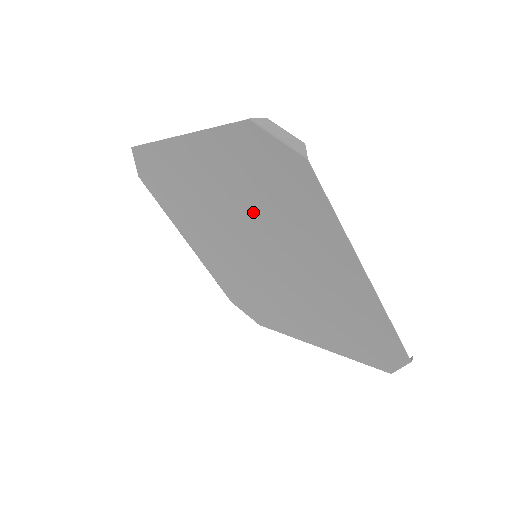
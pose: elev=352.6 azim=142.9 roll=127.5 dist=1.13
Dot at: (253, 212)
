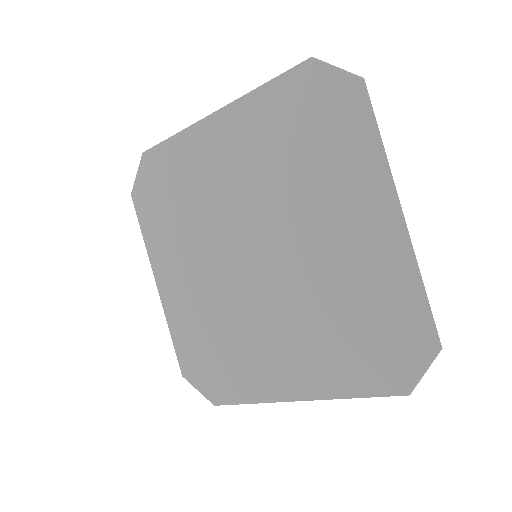
Dot at: (276, 181)
